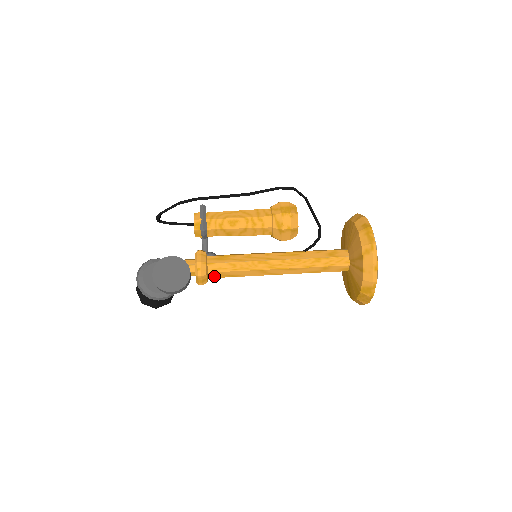
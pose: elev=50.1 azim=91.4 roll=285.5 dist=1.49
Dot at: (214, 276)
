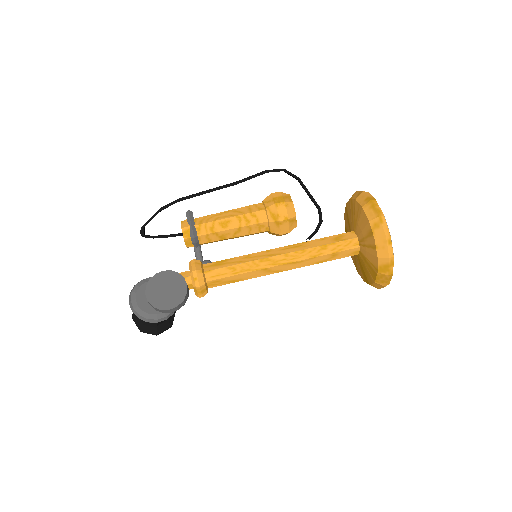
Dot at: (214, 285)
